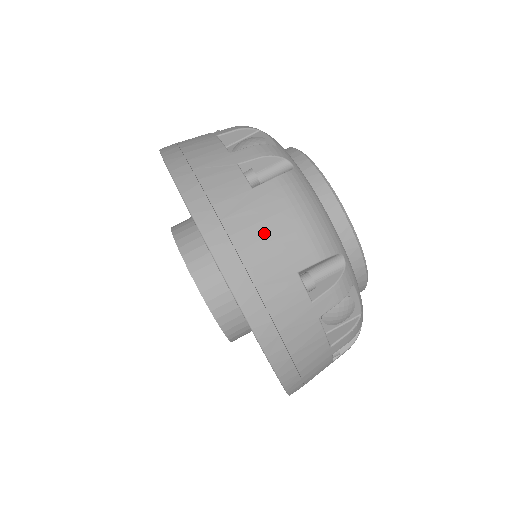
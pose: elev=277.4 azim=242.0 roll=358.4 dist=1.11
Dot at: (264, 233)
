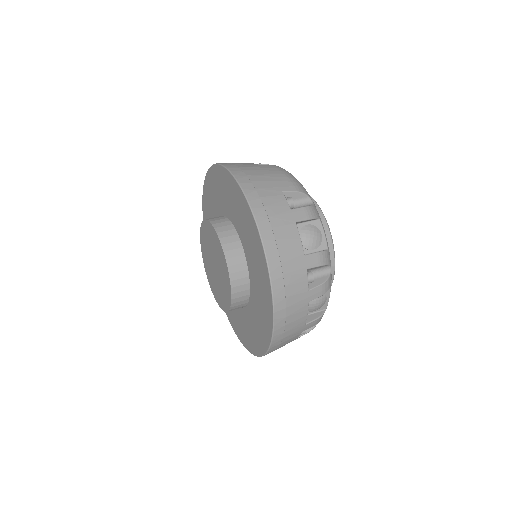
Dot at: (263, 173)
